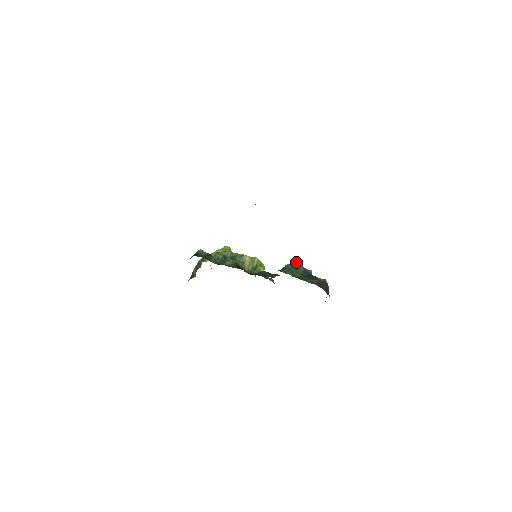
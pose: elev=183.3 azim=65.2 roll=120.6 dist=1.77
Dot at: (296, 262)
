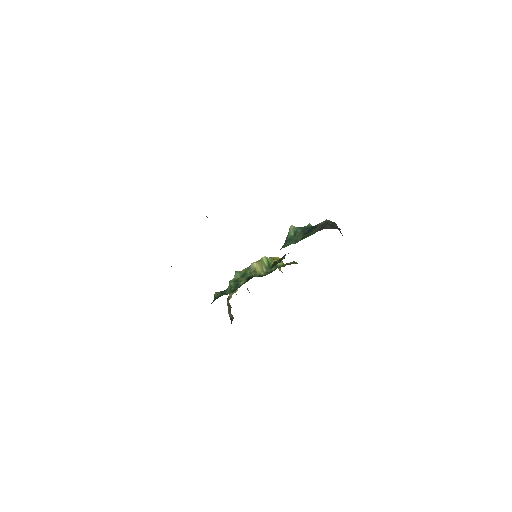
Dot at: (290, 229)
